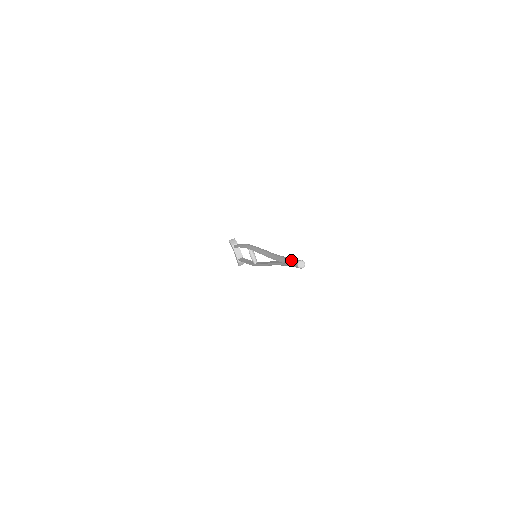
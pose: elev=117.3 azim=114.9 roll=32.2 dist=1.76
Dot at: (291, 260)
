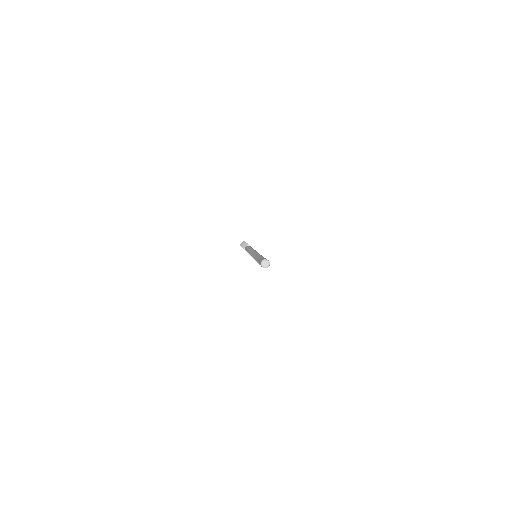
Dot at: (259, 261)
